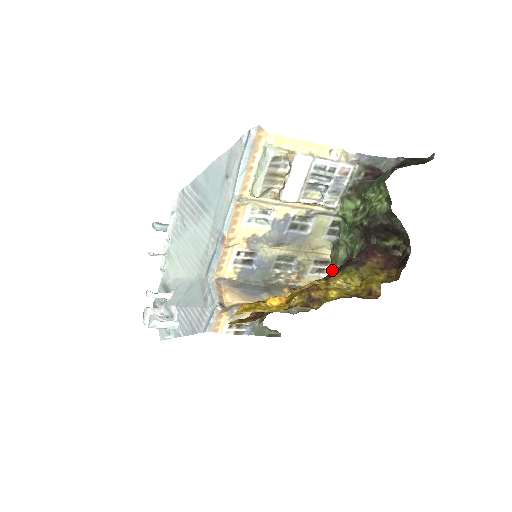
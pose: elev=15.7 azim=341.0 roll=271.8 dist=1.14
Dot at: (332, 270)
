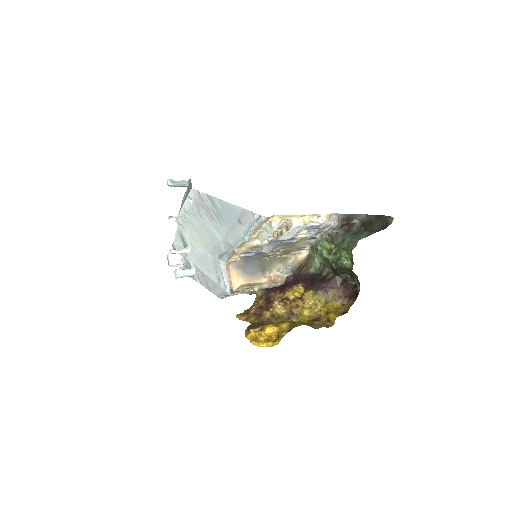
Dot at: (308, 268)
